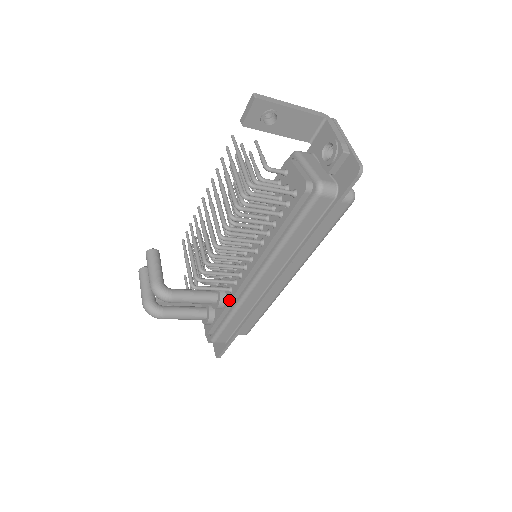
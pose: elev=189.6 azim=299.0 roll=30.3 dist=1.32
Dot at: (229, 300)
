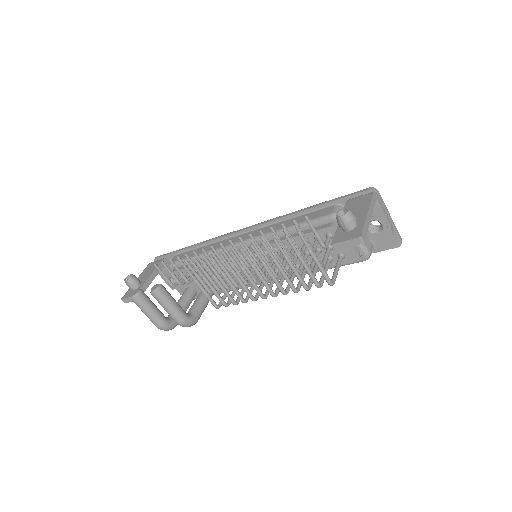
Dot at: (230, 289)
